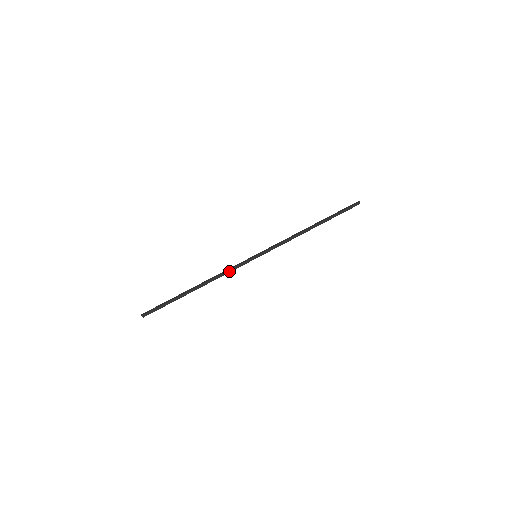
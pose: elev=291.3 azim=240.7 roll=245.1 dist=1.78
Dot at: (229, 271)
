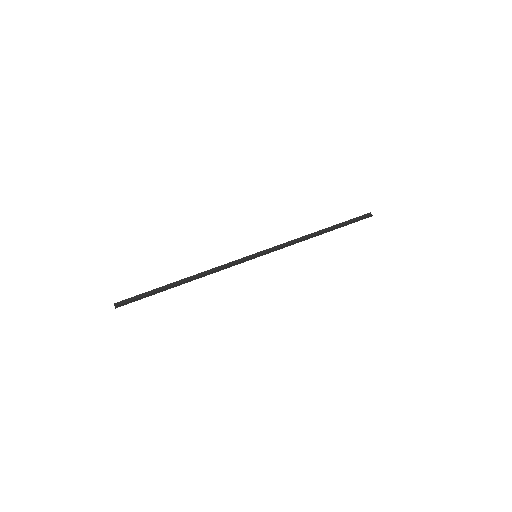
Dot at: (224, 268)
